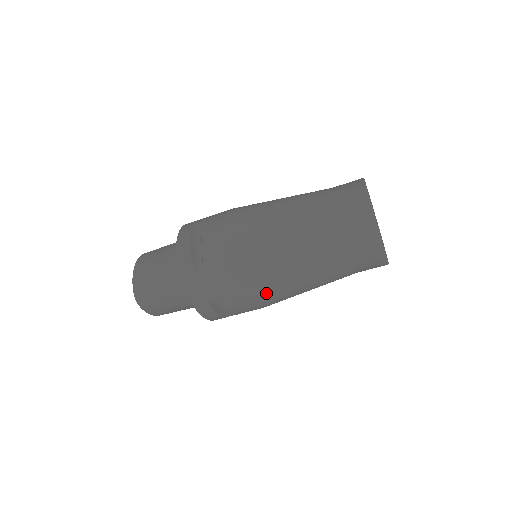
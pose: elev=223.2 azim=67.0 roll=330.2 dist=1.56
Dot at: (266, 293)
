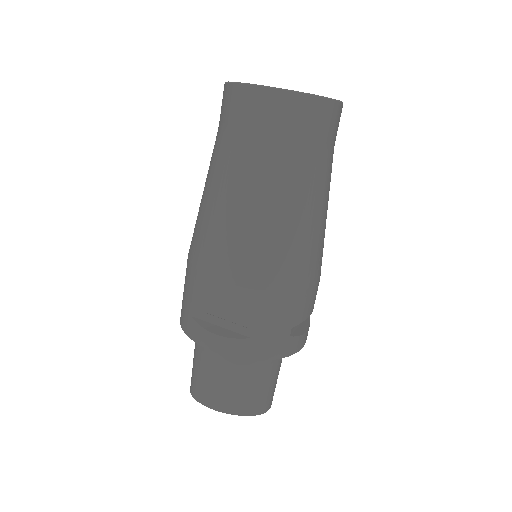
Dot at: (214, 253)
